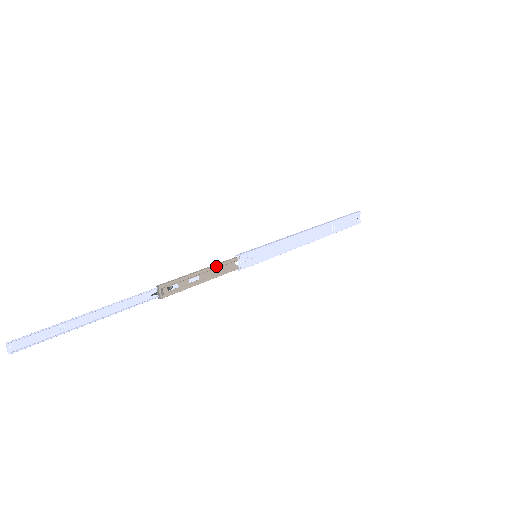
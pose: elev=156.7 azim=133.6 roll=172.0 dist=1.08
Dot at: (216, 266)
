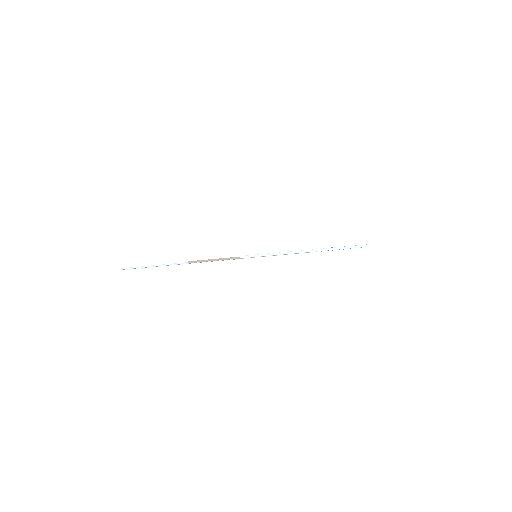
Dot at: occluded
